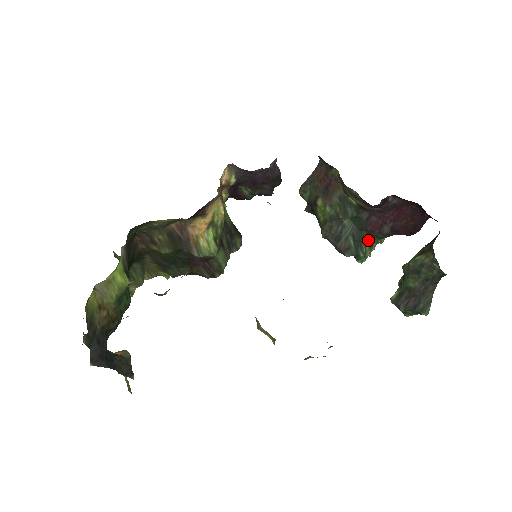
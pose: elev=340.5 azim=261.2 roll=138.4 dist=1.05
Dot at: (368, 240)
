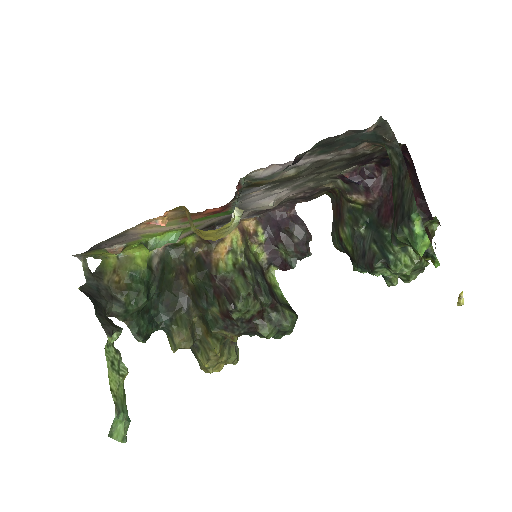
Dot at: occluded
